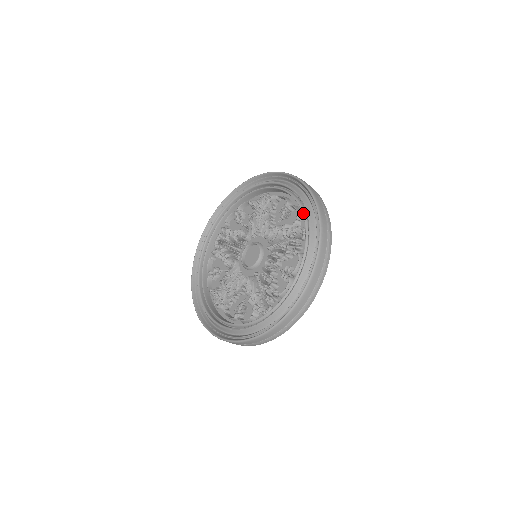
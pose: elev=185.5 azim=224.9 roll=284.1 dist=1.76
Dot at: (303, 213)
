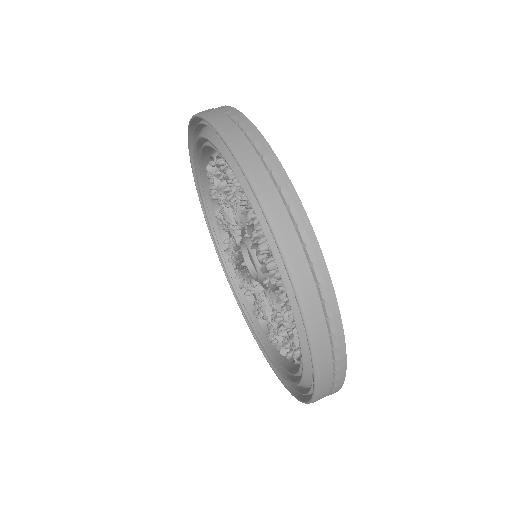
Dot at: occluded
